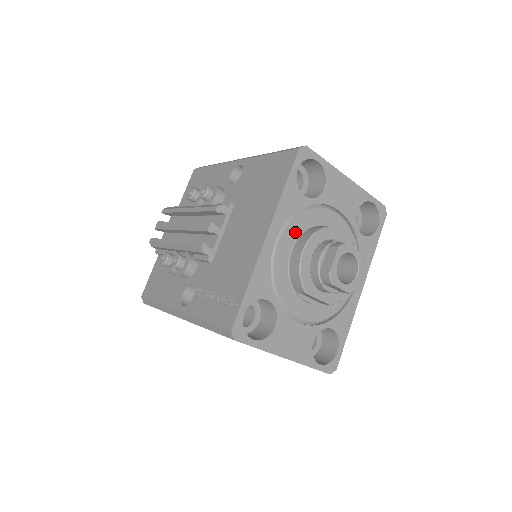
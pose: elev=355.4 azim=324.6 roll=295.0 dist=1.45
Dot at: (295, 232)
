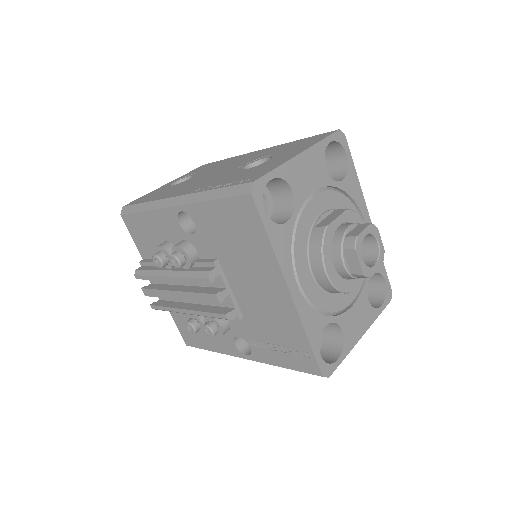
Dot at: (303, 257)
